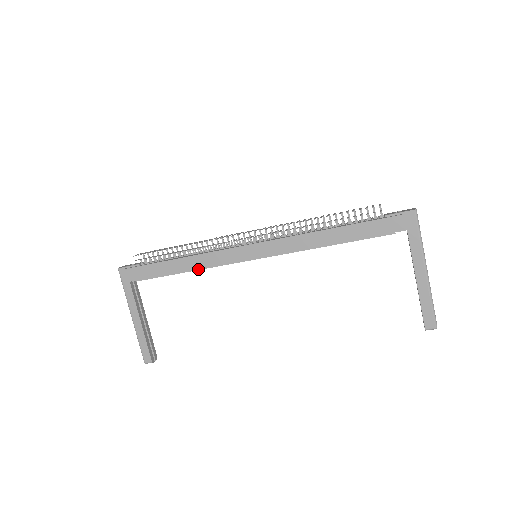
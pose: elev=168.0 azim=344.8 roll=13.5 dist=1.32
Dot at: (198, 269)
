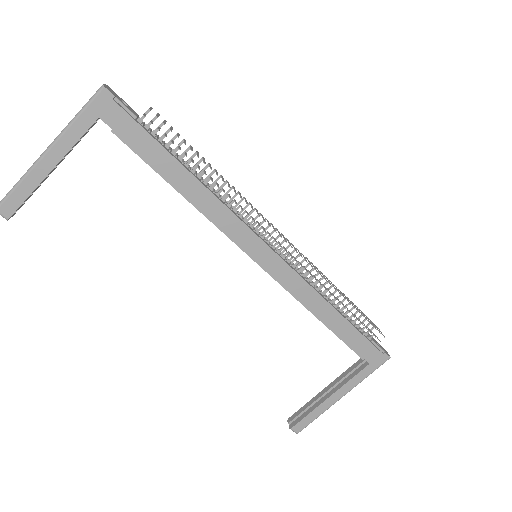
Dot at: (197, 207)
